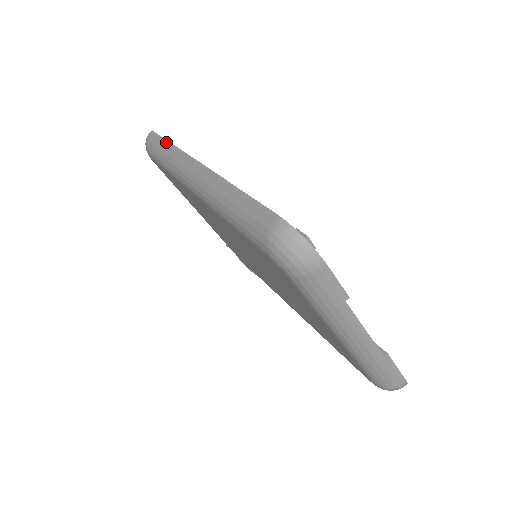
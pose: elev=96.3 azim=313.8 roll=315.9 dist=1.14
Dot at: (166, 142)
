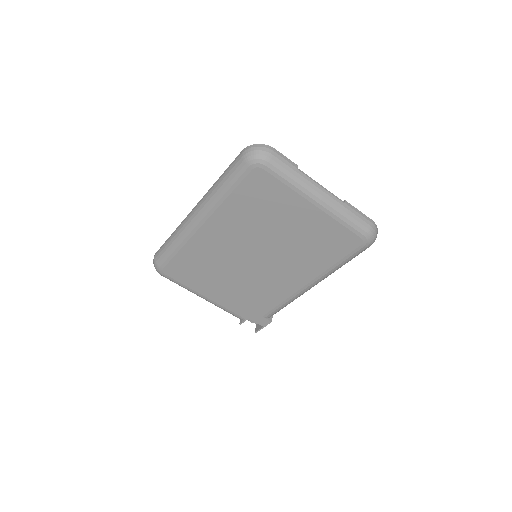
Dot at: (168, 239)
